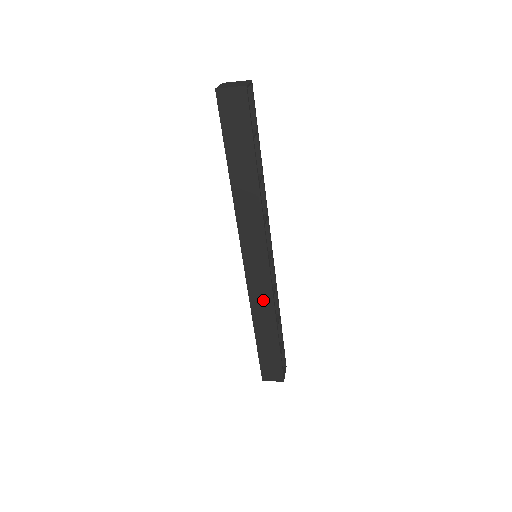
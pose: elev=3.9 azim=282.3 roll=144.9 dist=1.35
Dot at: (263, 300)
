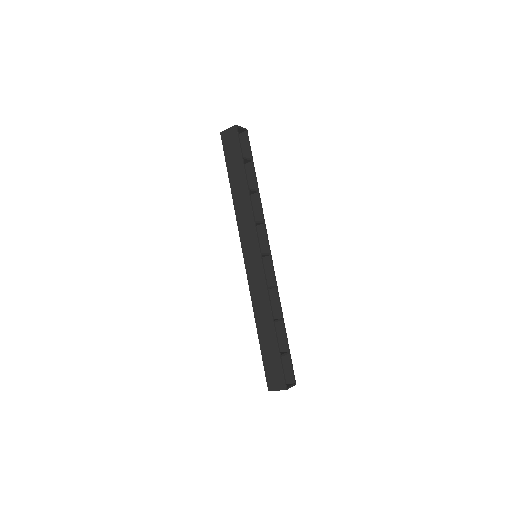
Dot at: (260, 293)
